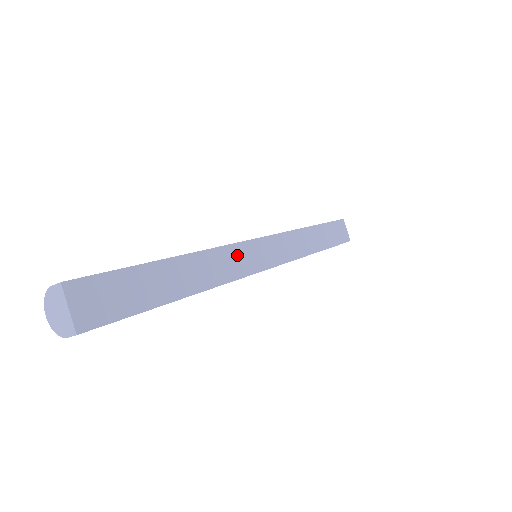
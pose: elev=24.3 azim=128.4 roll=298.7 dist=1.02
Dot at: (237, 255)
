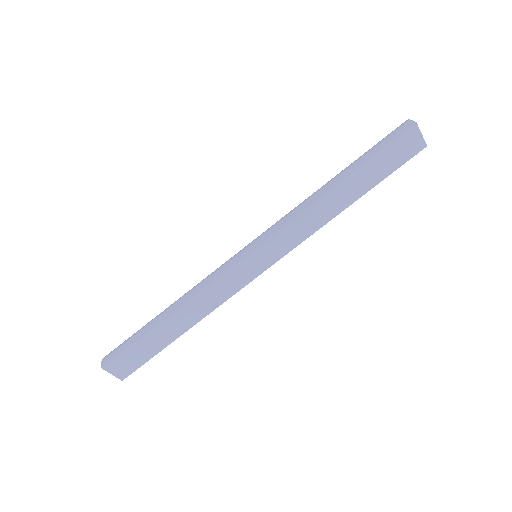
Dot at: (225, 282)
